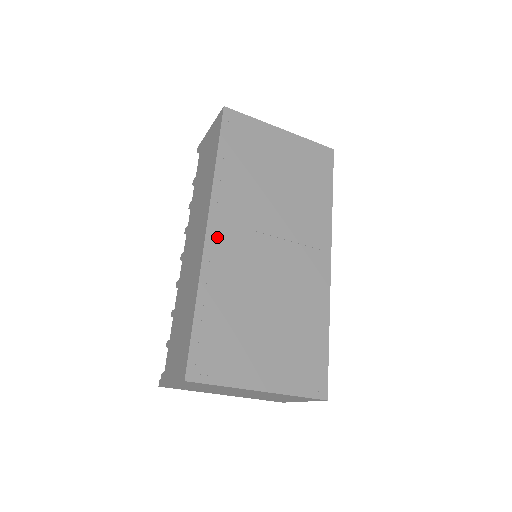
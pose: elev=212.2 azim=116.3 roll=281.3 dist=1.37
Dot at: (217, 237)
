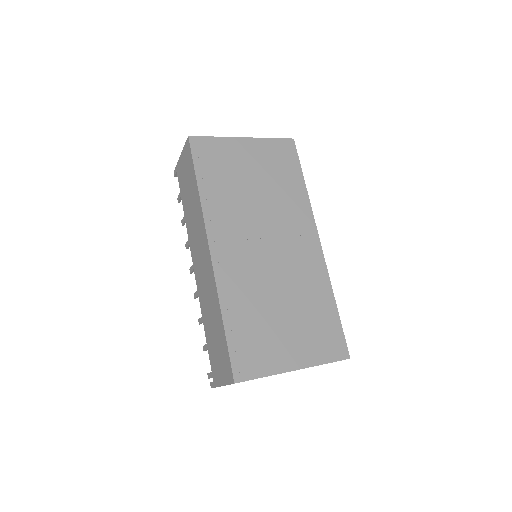
Dot at: (221, 256)
